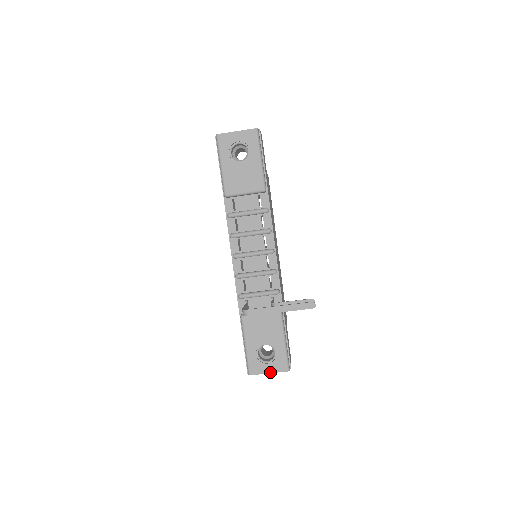
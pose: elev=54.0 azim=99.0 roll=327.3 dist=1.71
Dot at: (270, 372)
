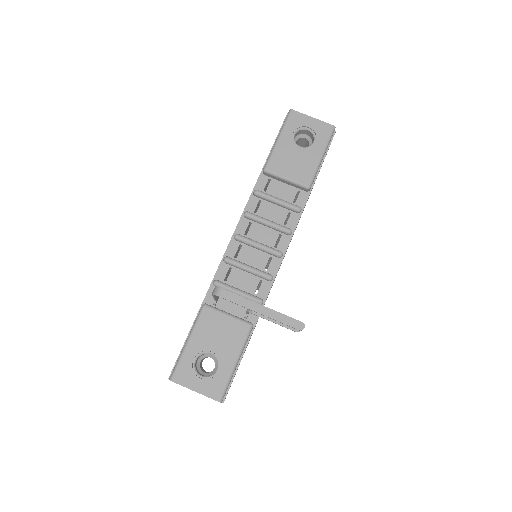
Dot at: (197, 390)
